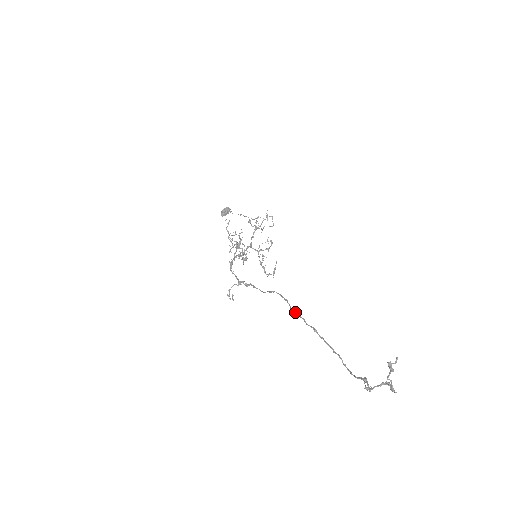
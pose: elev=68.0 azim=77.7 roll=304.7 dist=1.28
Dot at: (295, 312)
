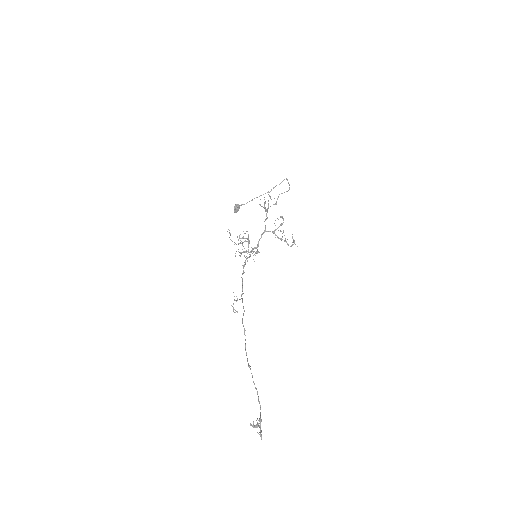
Dot at: (245, 345)
